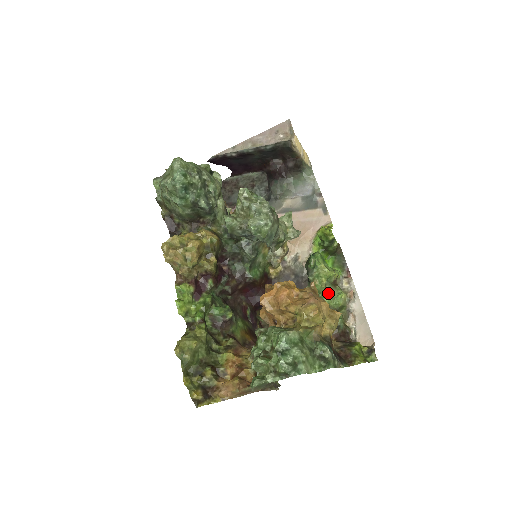
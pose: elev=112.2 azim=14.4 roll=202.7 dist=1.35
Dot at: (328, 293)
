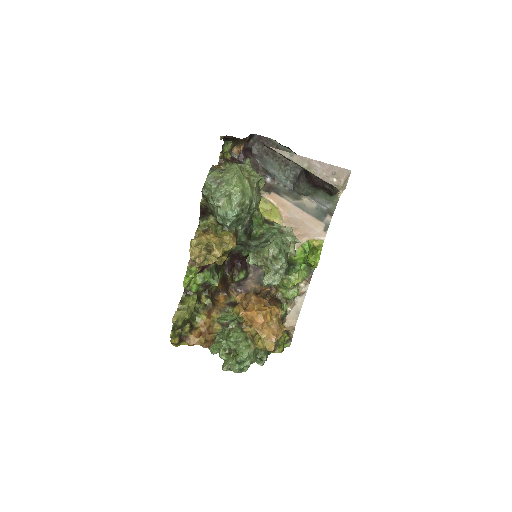
Dot at: (288, 289)
